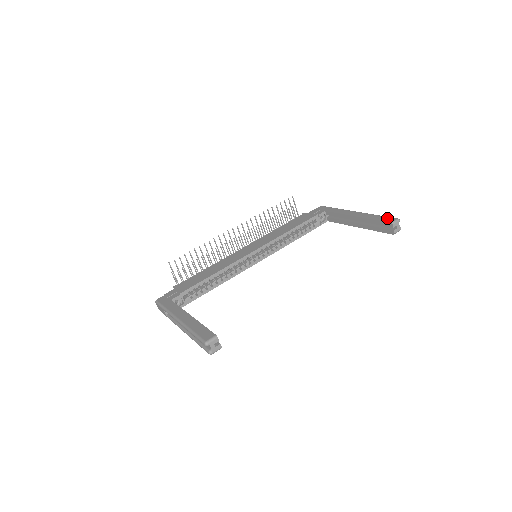
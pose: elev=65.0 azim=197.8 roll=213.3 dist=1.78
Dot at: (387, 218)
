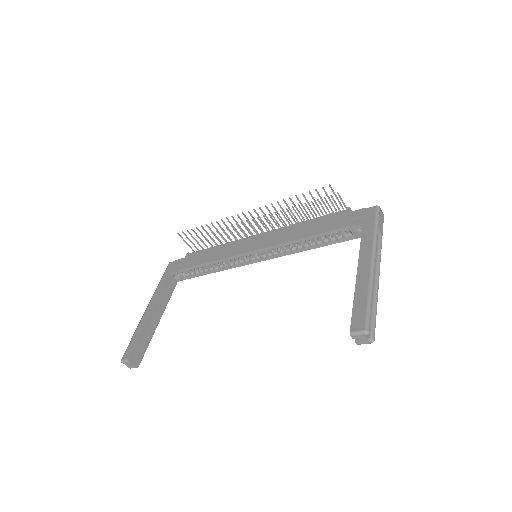
Dot at: (360, 316)
